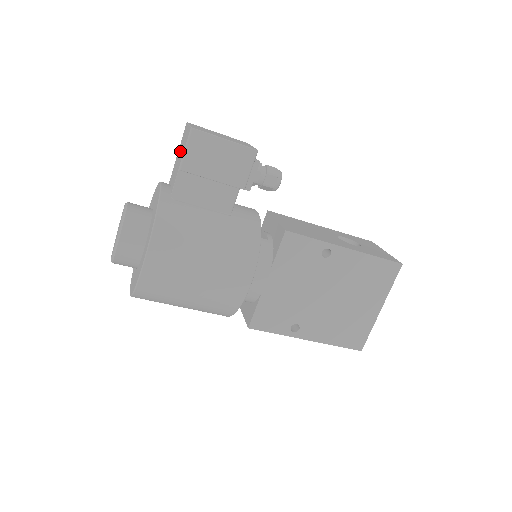
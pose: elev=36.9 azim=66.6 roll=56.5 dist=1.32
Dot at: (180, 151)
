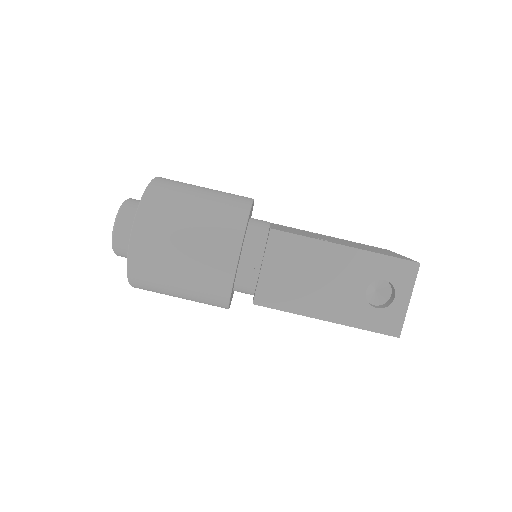
Dot at: occluded
